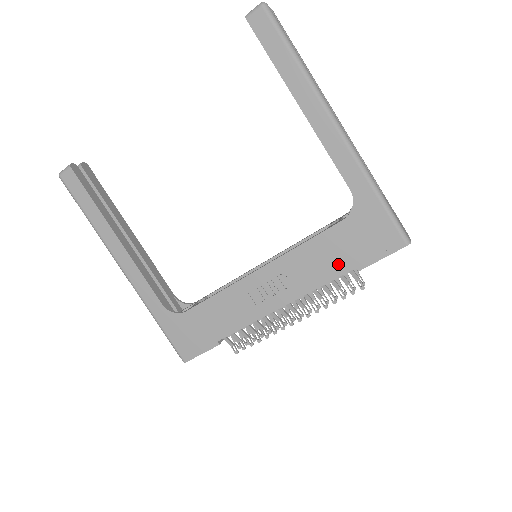
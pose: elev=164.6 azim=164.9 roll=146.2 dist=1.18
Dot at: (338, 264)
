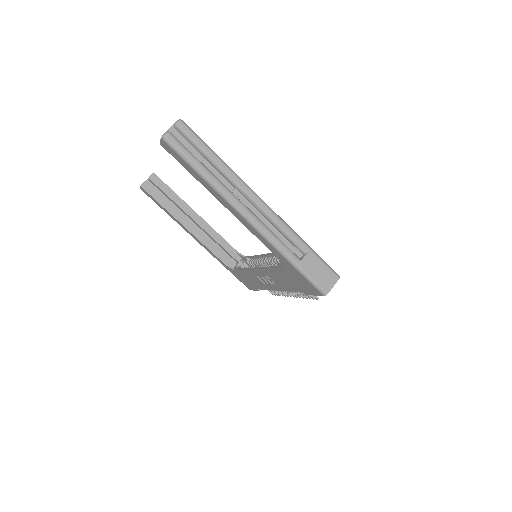
Dot at: (292, 286)
